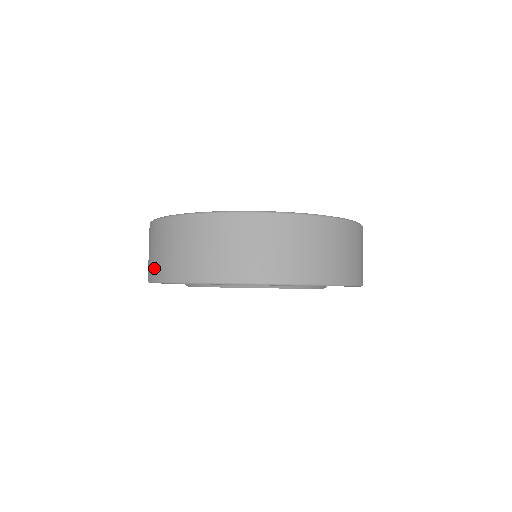
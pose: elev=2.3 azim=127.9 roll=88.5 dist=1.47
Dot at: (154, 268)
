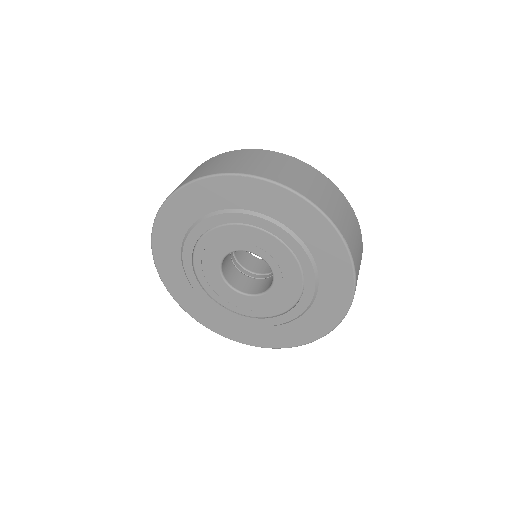
Dot at: (186, 180)
